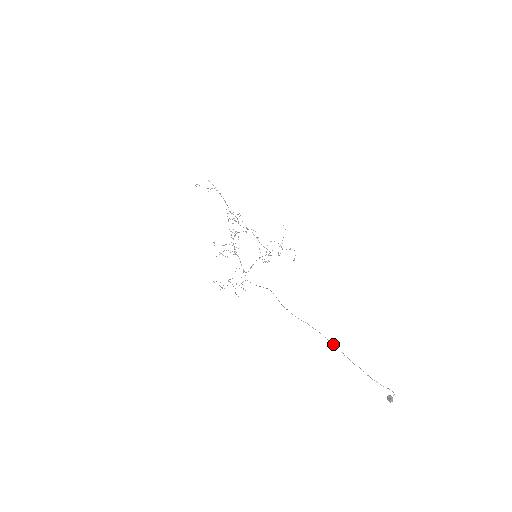
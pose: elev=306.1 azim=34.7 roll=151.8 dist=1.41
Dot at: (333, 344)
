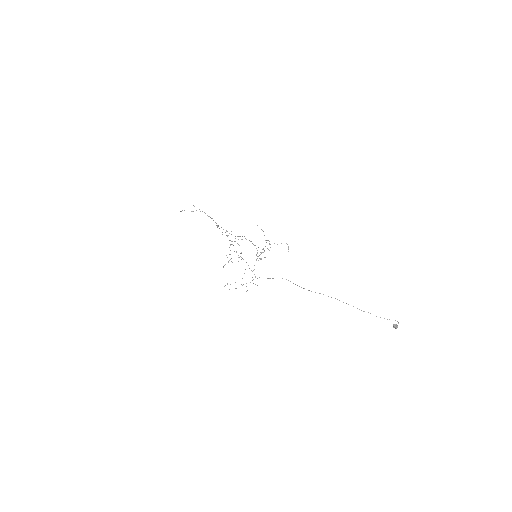
Dot at: occluded
